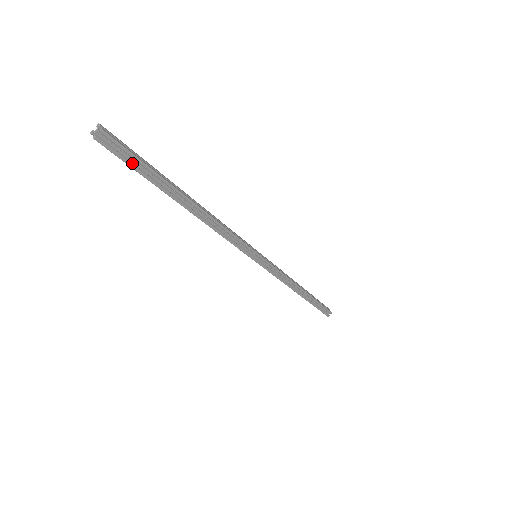
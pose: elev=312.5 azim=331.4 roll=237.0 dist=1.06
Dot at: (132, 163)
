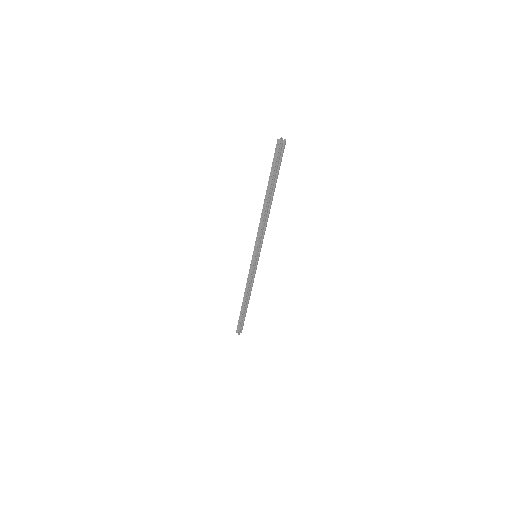
Dot at: (278, 163)
